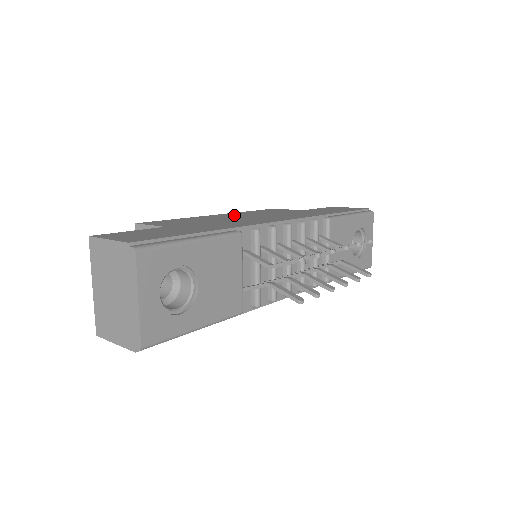
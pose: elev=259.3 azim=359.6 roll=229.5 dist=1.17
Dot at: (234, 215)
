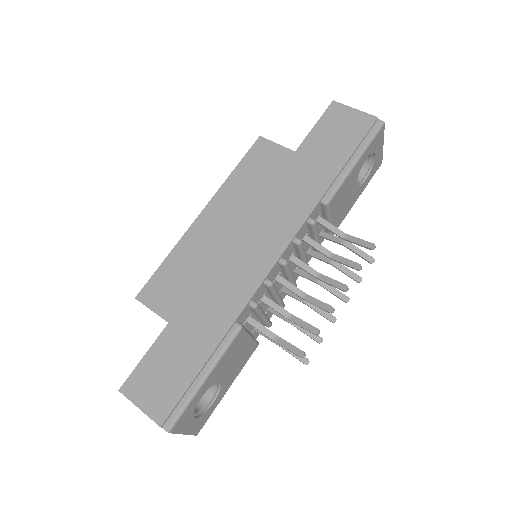
Dot at: (221, 217)
